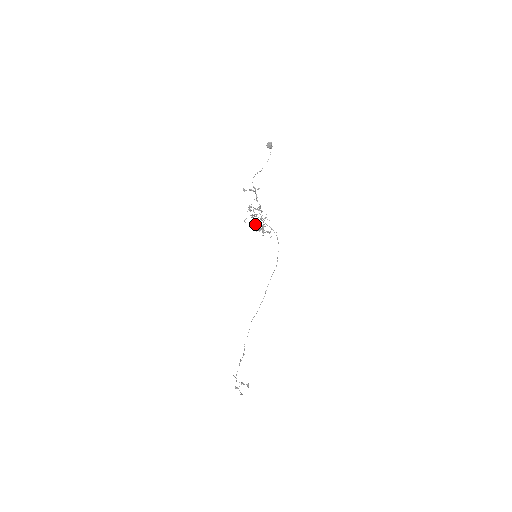
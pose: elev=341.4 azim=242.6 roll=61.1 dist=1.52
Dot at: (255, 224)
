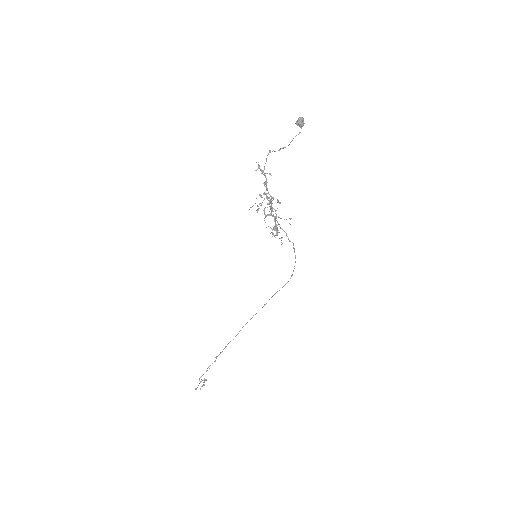
Dot at: (275, 219)
